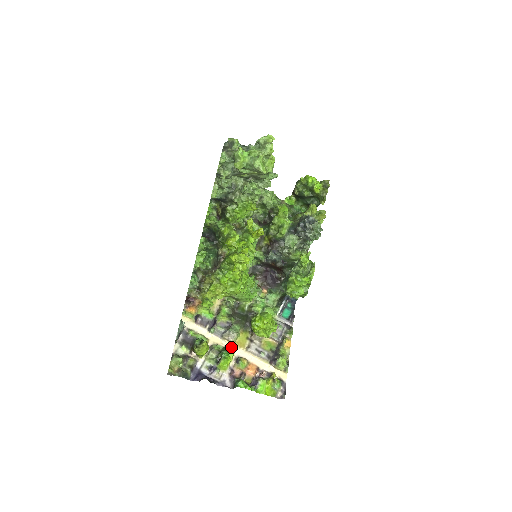
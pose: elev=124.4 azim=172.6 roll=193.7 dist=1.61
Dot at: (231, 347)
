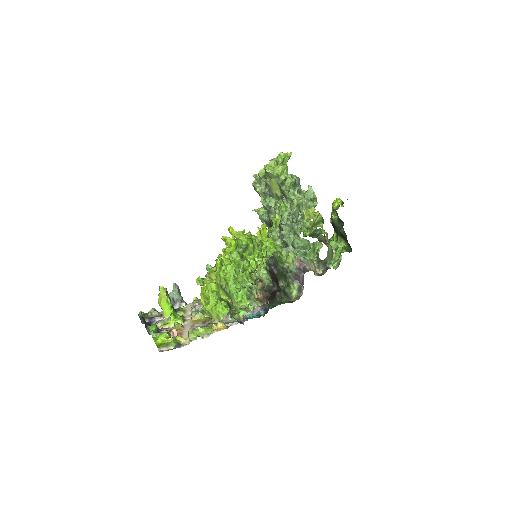
Dot at: (188, 321)
